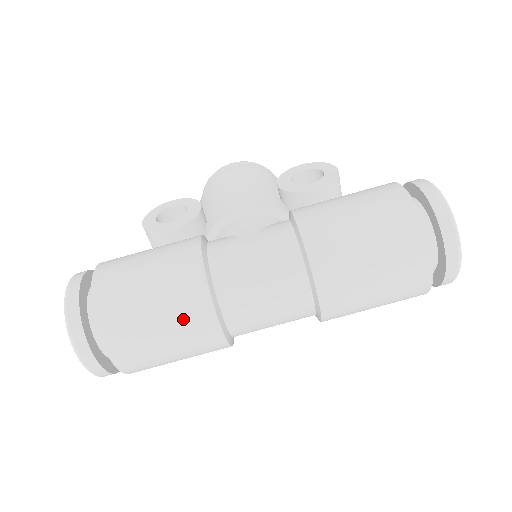
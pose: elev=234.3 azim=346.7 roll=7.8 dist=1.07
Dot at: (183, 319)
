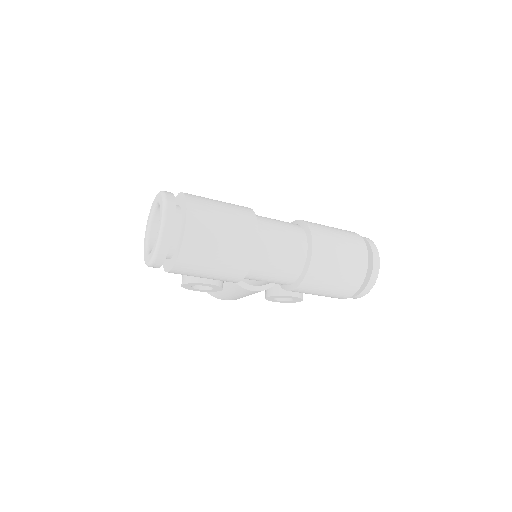
Dot at: (239, 218)
